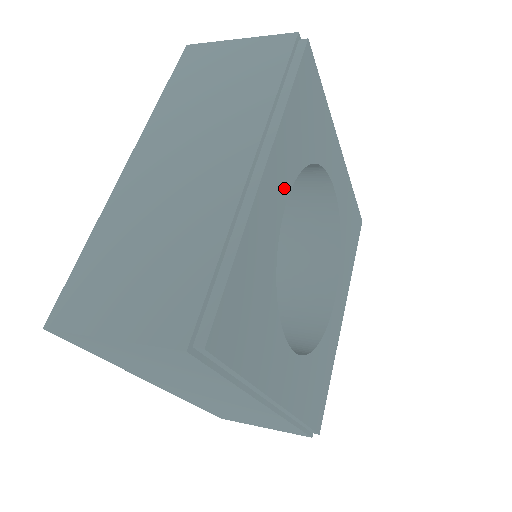
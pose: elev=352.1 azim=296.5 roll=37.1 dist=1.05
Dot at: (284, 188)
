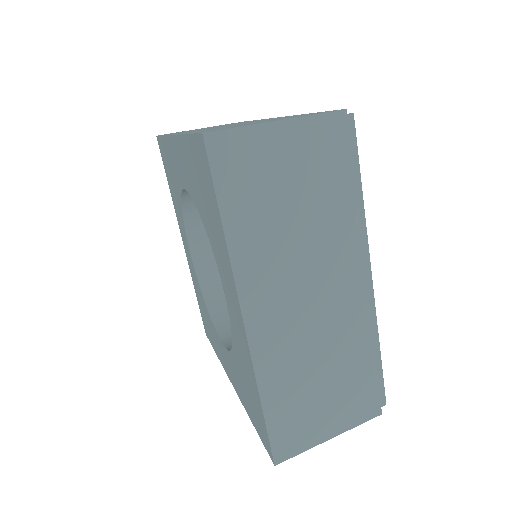
Dot at: occluded
